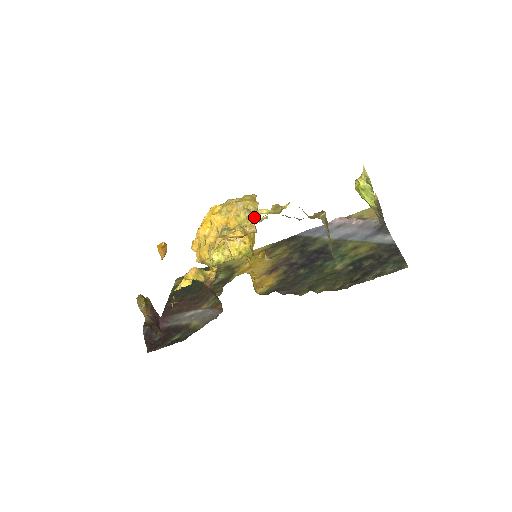
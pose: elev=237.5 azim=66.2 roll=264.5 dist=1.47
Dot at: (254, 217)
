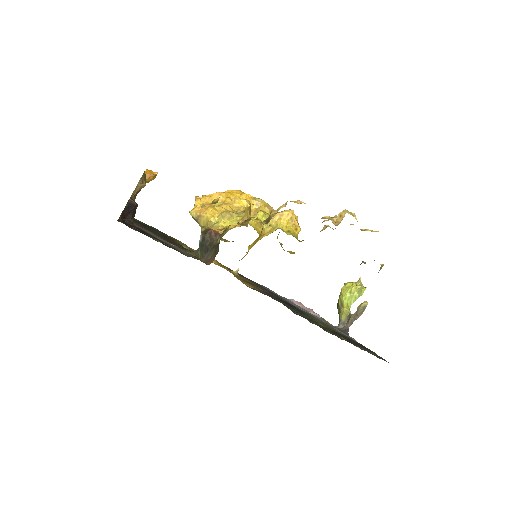
Dot at: (275, 229)
